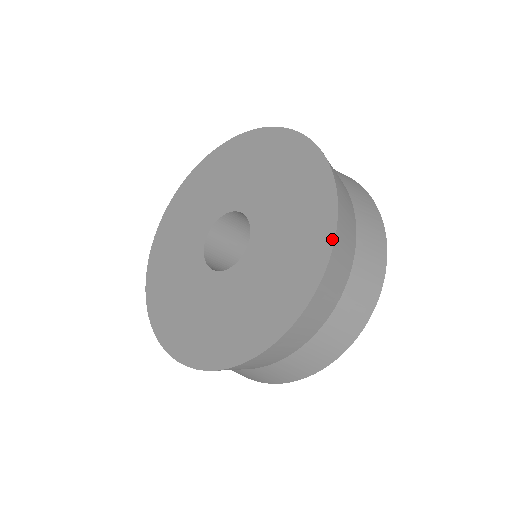
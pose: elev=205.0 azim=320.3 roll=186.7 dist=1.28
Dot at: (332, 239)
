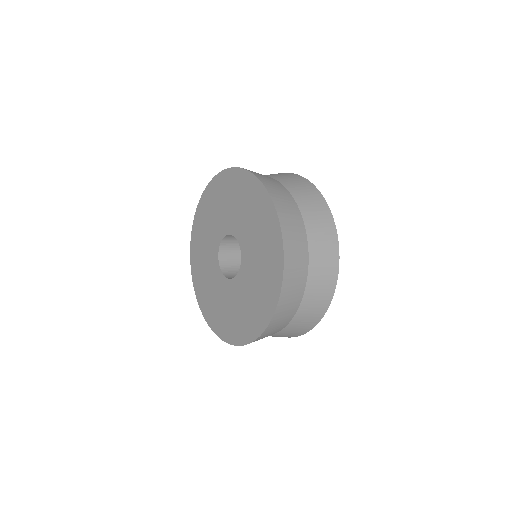
Dot at: (279, 230)
